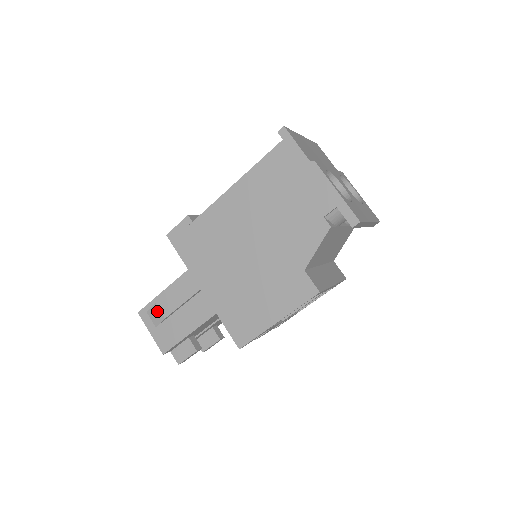
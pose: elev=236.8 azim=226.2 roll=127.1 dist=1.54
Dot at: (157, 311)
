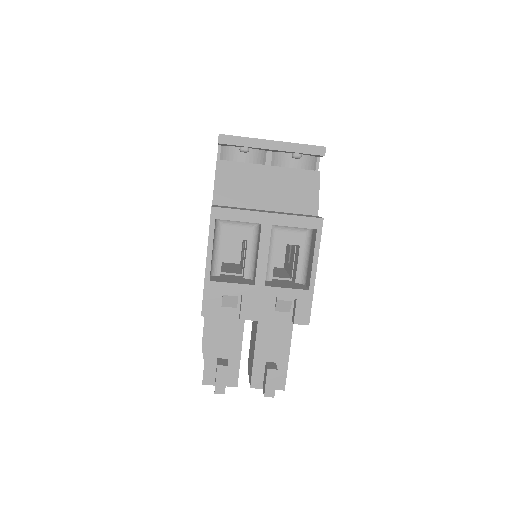
Dot at: occluded
